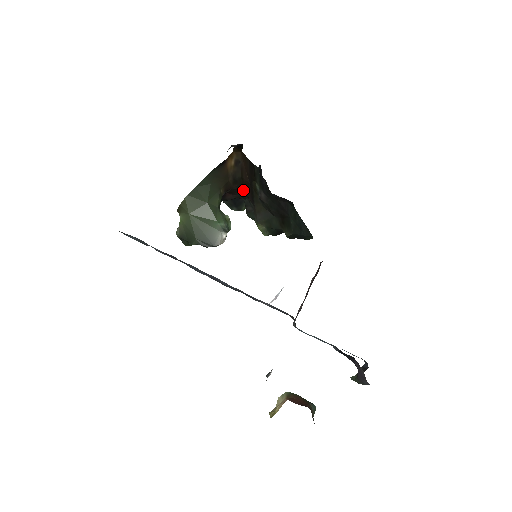
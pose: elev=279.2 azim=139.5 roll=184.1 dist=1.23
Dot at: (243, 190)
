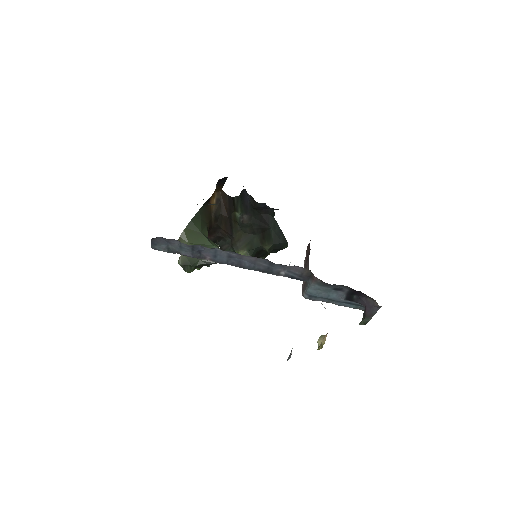
Dot at: (221, 227)
